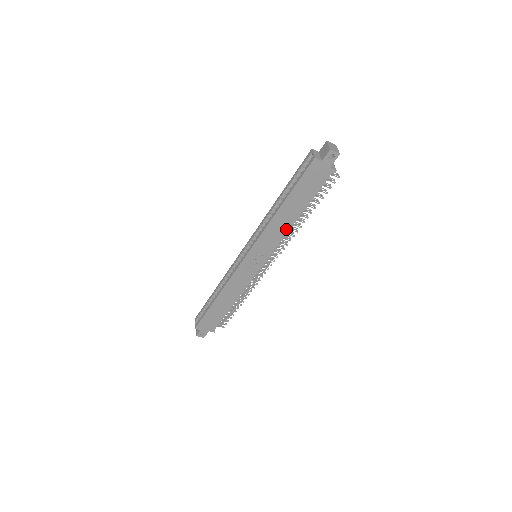
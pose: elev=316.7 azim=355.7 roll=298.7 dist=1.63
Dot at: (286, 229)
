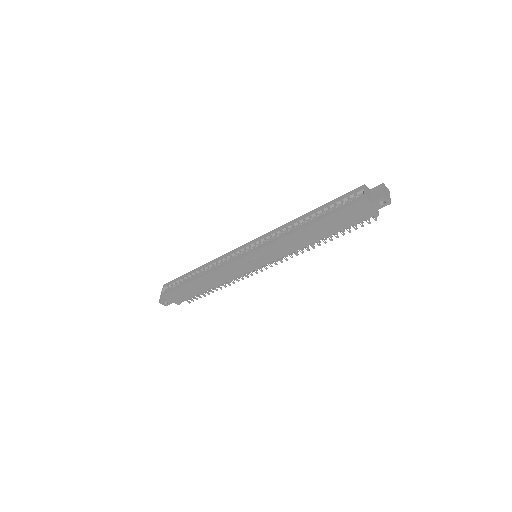
Dot at: (300, 246)
